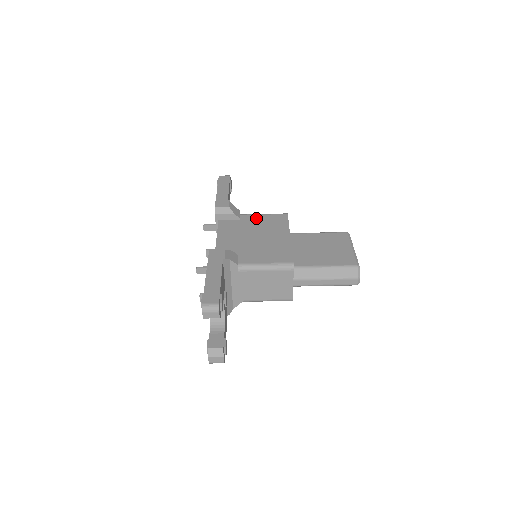
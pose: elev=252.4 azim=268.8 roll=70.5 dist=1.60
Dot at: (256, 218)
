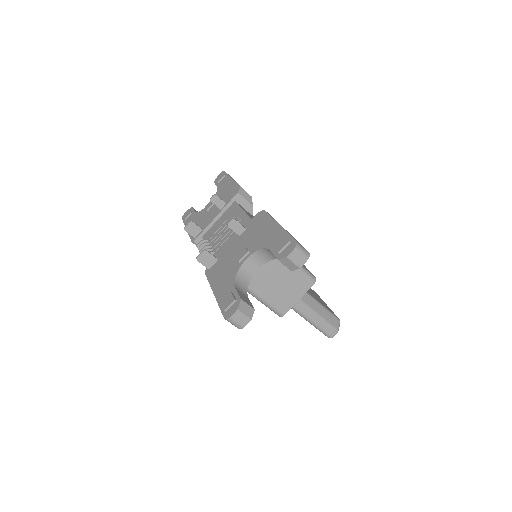
Dot at: occluded
